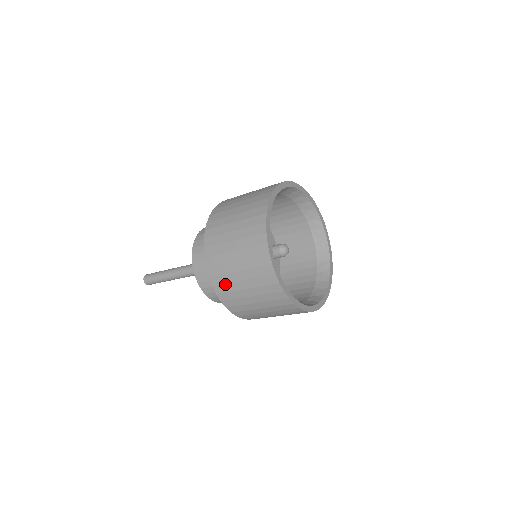
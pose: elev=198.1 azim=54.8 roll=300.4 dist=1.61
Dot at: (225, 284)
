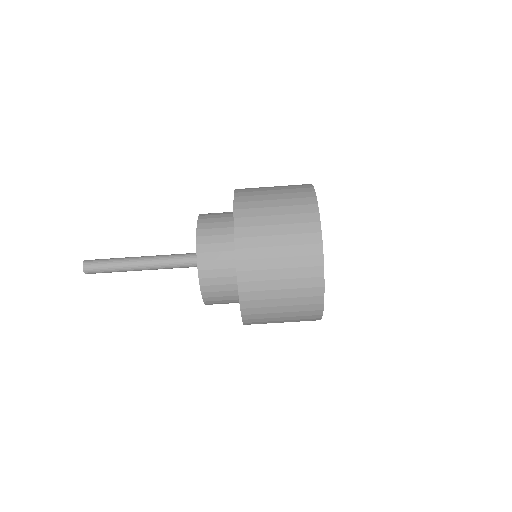
Dot at: (255, 271)
